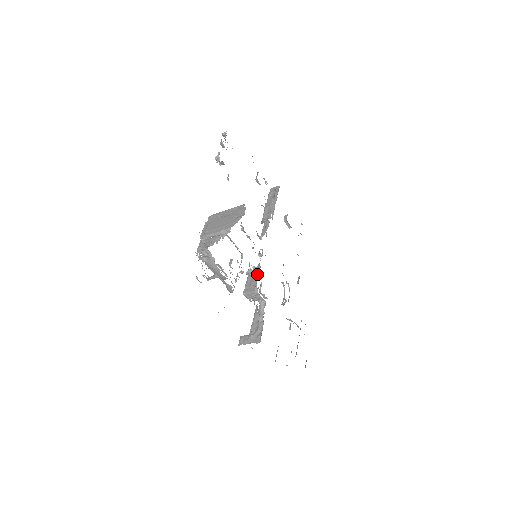
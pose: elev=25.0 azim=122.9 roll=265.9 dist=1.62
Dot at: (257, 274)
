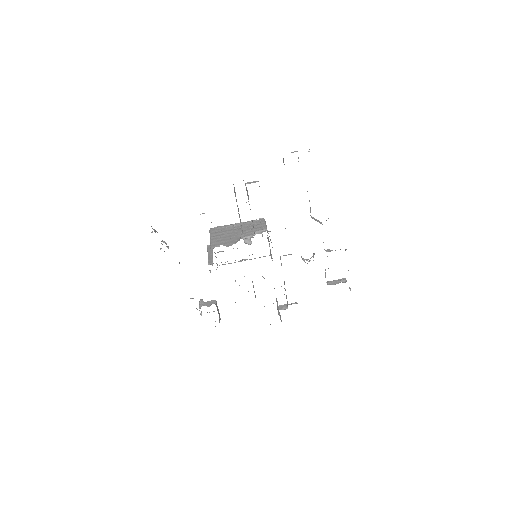
Dot at: occluded
